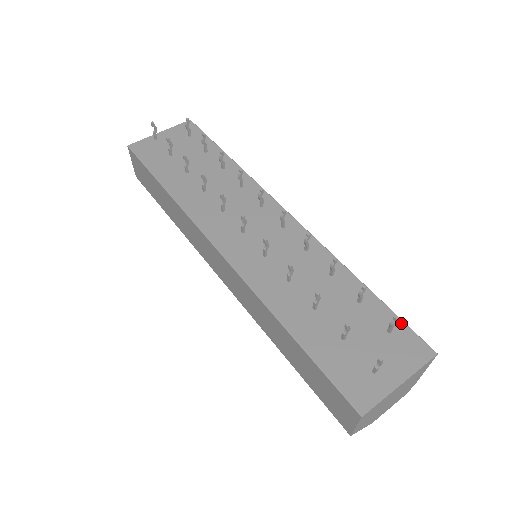
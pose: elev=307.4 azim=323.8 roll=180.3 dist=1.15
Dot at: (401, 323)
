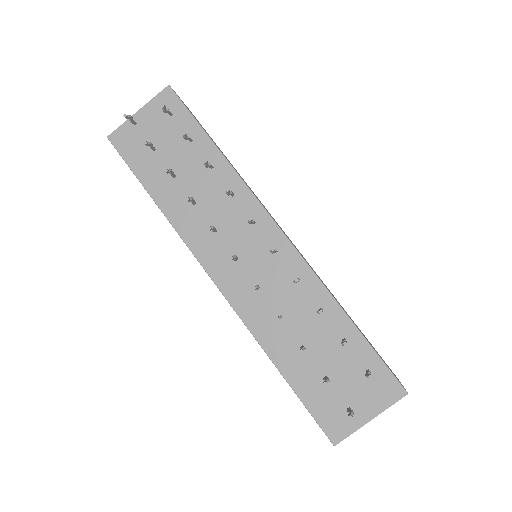
Dot at: (380, 363)
